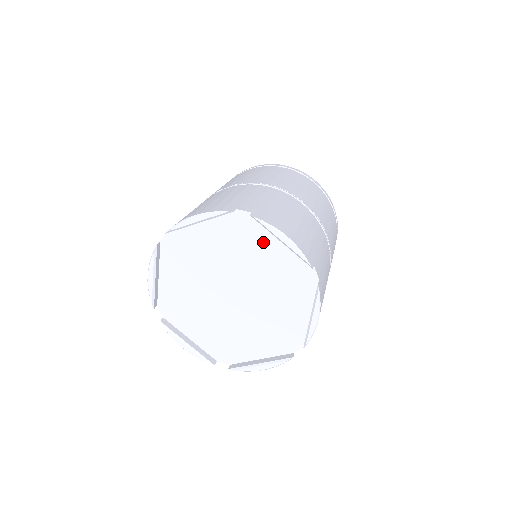
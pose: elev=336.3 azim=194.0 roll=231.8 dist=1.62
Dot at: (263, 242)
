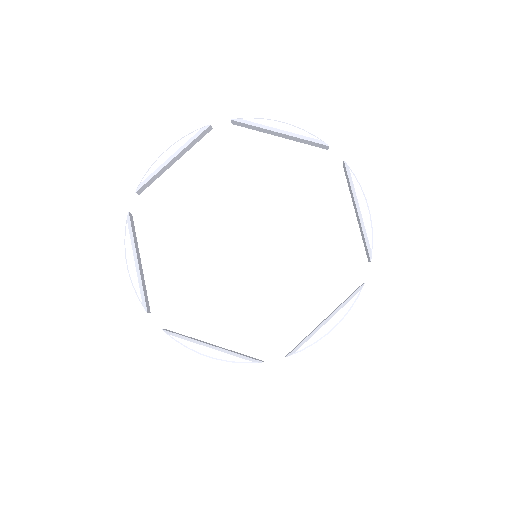
Dot at: (258, 152)
